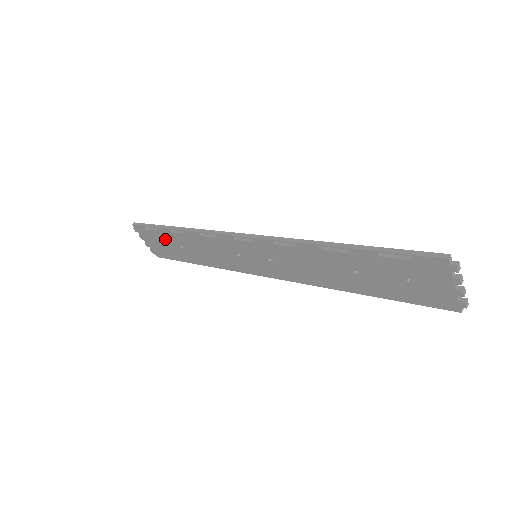
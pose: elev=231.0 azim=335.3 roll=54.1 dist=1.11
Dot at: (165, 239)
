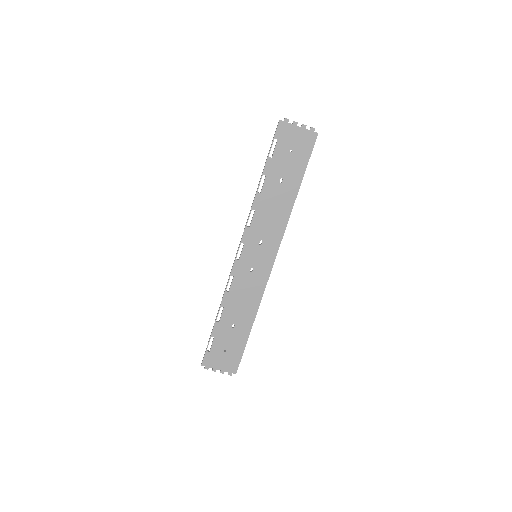
Dot at: (222, 339)
